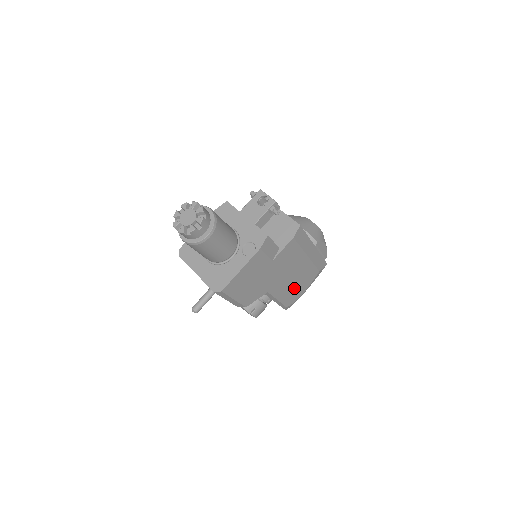
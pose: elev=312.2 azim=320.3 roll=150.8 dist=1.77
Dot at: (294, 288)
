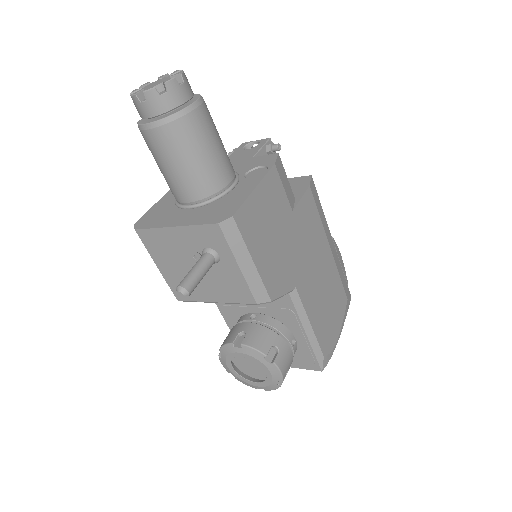
Dot at: (326, 313)
